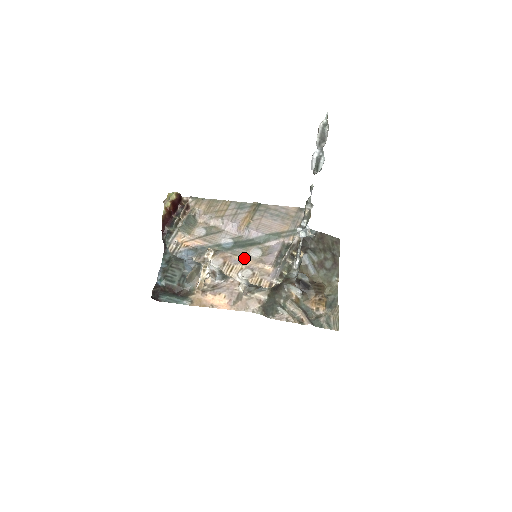
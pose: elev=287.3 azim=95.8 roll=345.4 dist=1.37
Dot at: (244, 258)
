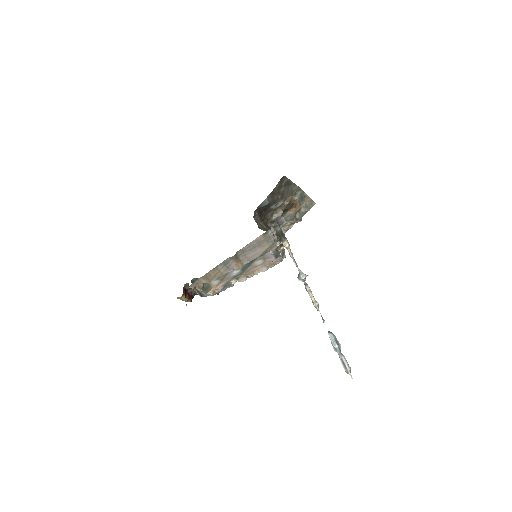
Dot at: (255, 268)
